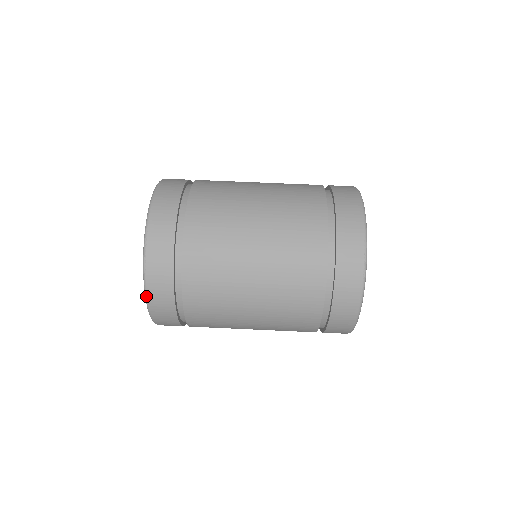
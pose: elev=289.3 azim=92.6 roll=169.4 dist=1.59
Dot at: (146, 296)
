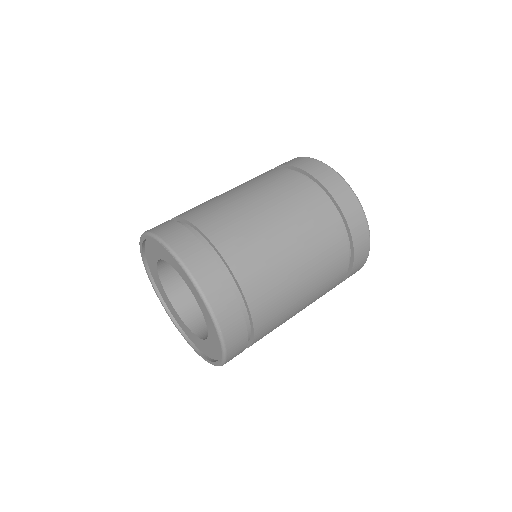
Dot at: (225, 355)
